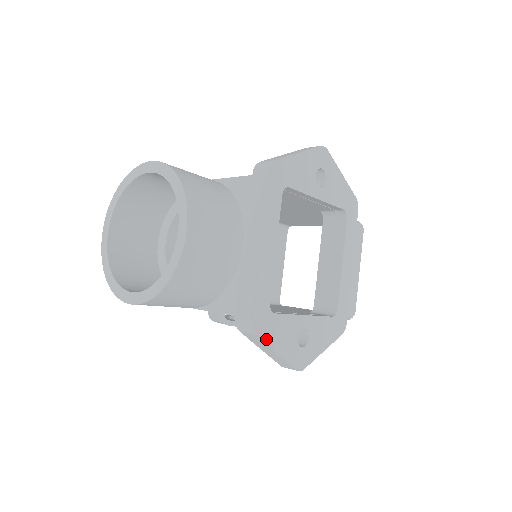
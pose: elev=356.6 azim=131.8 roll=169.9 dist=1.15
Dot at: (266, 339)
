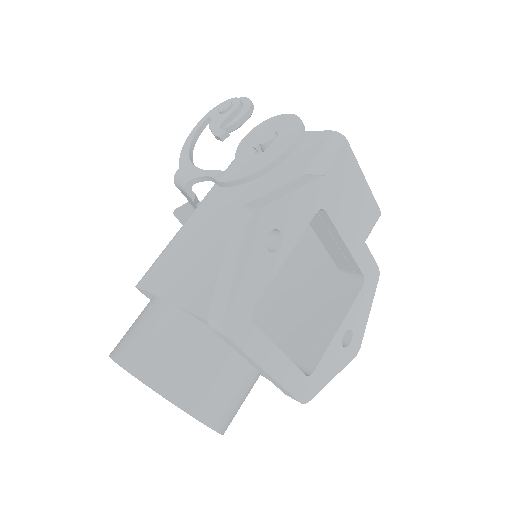
Dot at: (319, 388)
